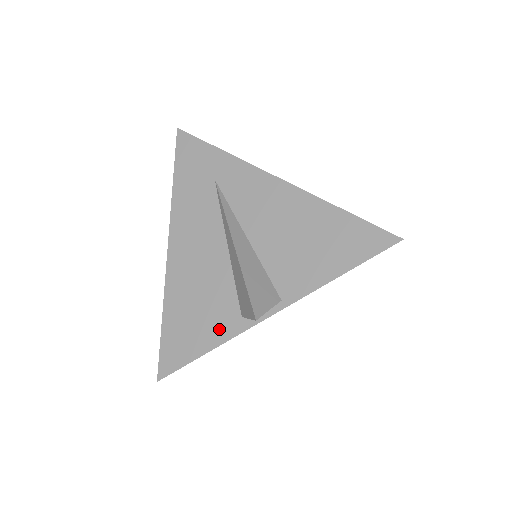
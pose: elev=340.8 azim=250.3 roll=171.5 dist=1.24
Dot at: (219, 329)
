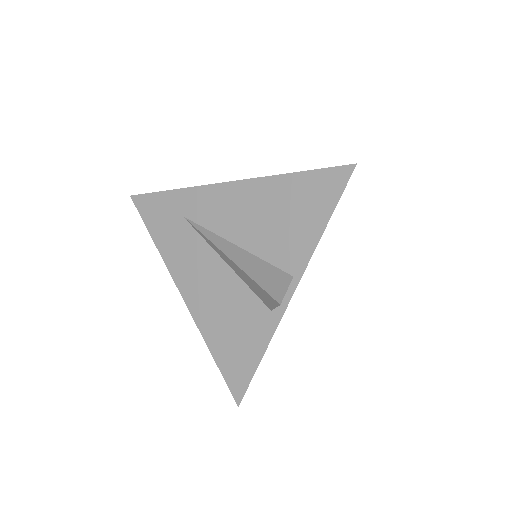
Dot at: (260, 332)
